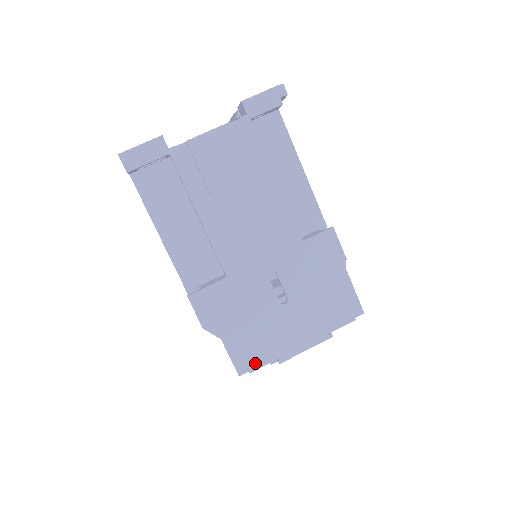
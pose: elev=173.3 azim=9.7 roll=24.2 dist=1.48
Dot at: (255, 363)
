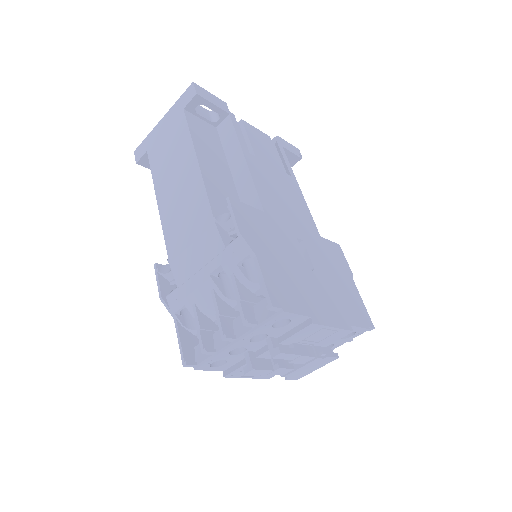
Dot at: (289, 304)
